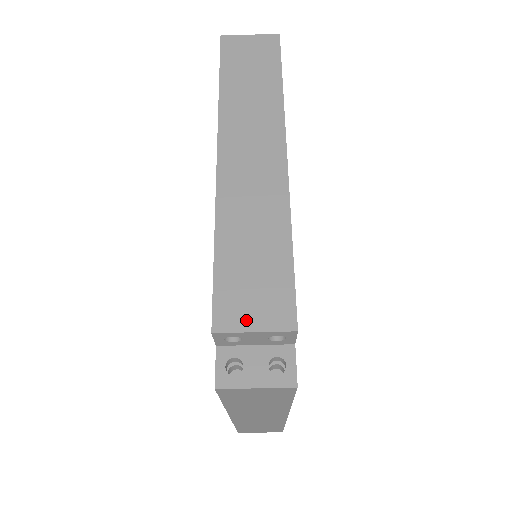
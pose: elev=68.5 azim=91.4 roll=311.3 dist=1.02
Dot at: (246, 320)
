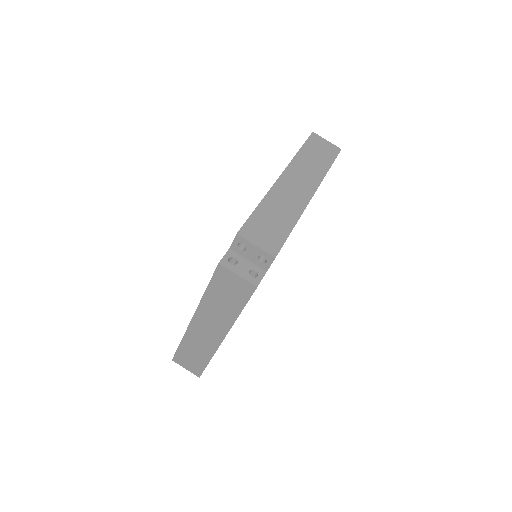
Dot at: (255, 239)
